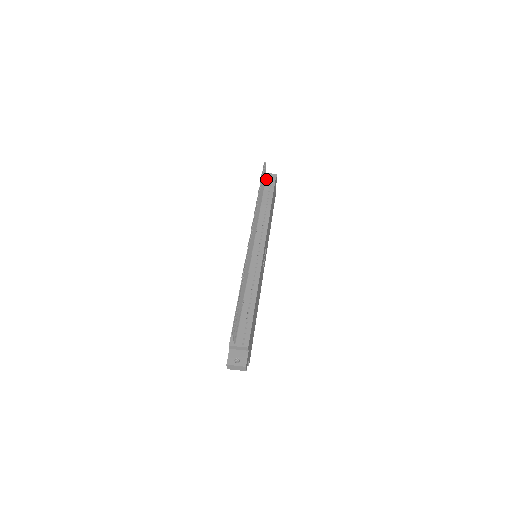
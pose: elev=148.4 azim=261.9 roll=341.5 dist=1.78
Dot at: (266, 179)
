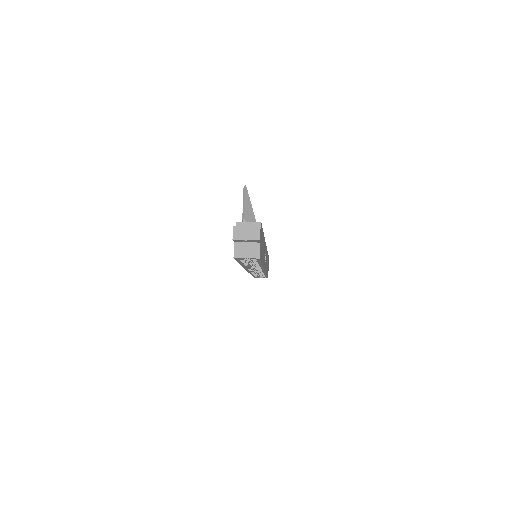
Dot at: occluded
